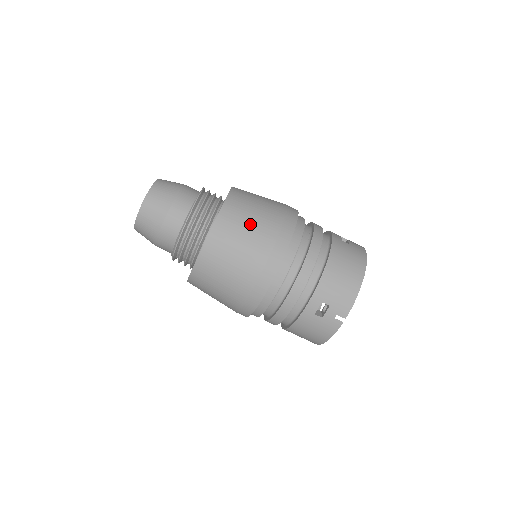
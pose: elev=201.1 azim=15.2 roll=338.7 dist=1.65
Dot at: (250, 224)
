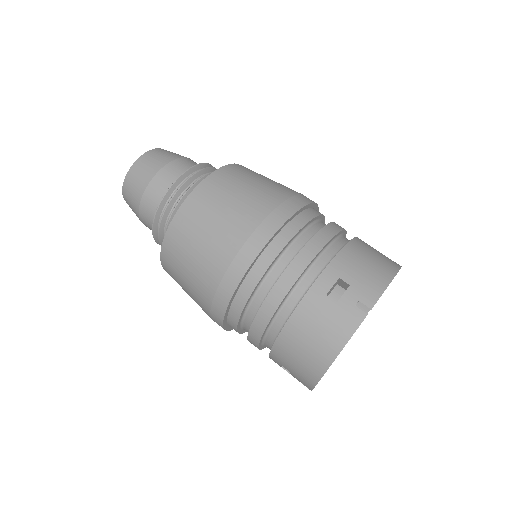
Dot at: (262, 180)
